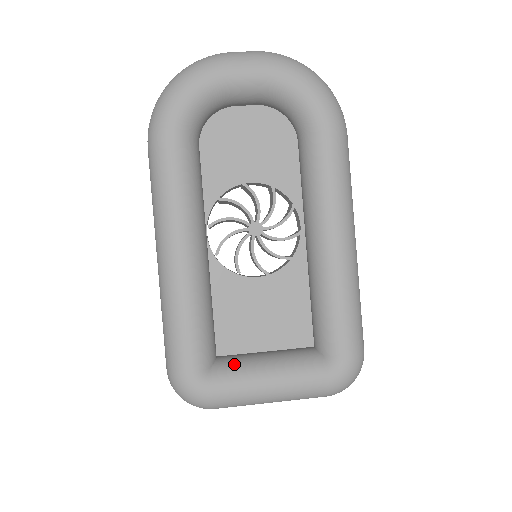
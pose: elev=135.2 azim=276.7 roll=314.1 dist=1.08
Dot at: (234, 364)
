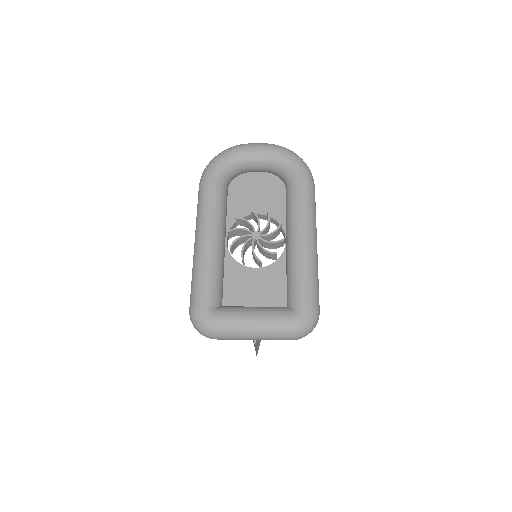
Dot at: (232, 307)
